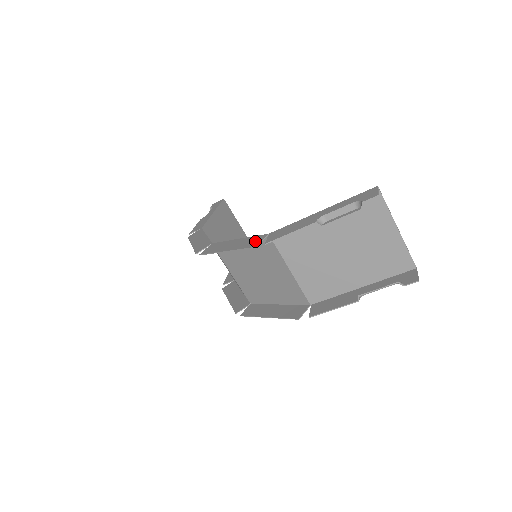
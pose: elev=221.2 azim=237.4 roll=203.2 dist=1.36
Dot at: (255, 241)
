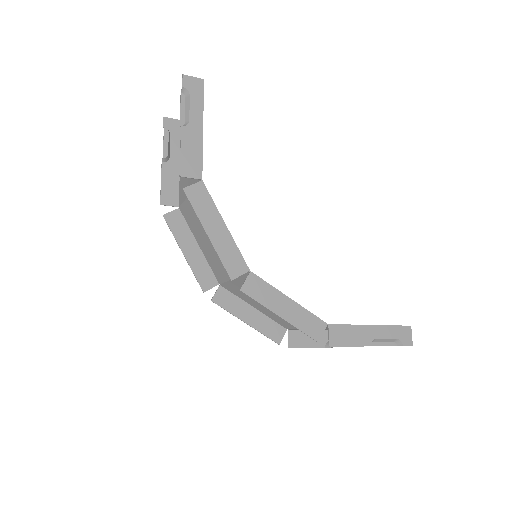
Dot at: (317, 329)
